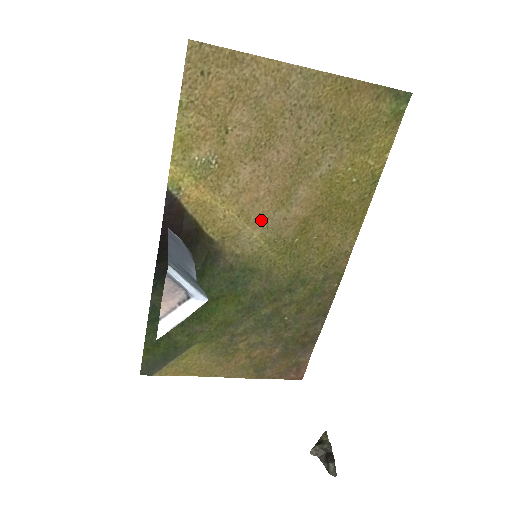
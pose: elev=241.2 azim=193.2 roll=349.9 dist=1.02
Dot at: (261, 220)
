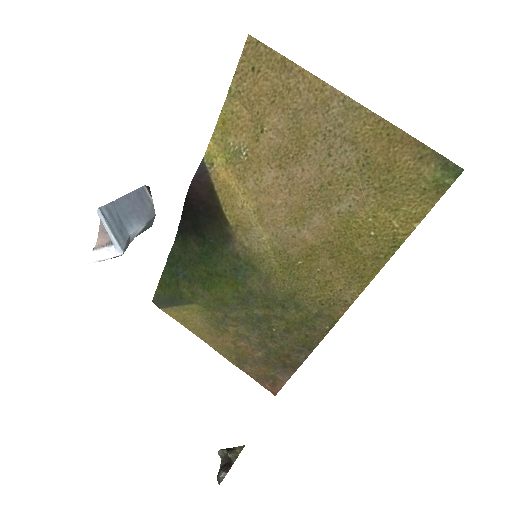
Dot at: (273, 226)
